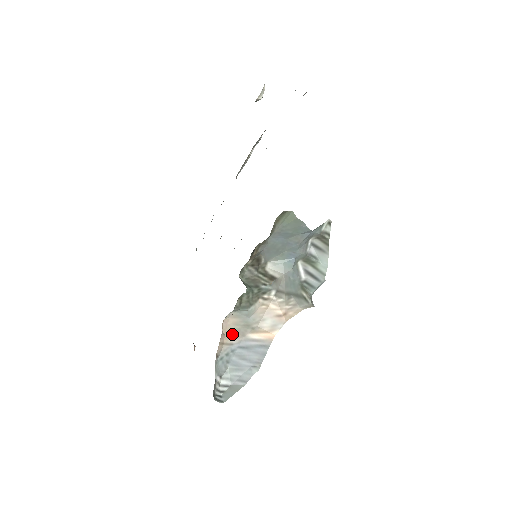
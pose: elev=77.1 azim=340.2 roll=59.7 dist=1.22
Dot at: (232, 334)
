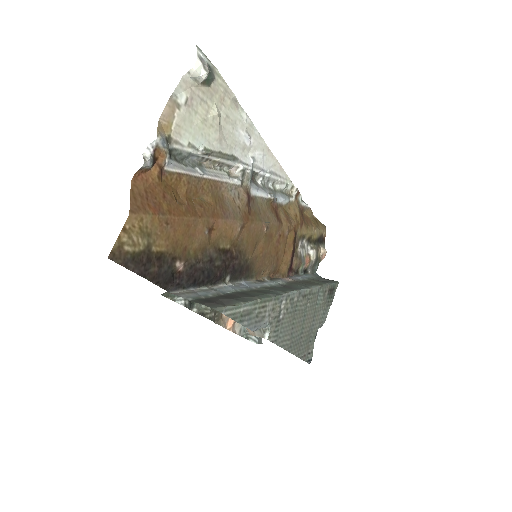
Dot at: occluded
